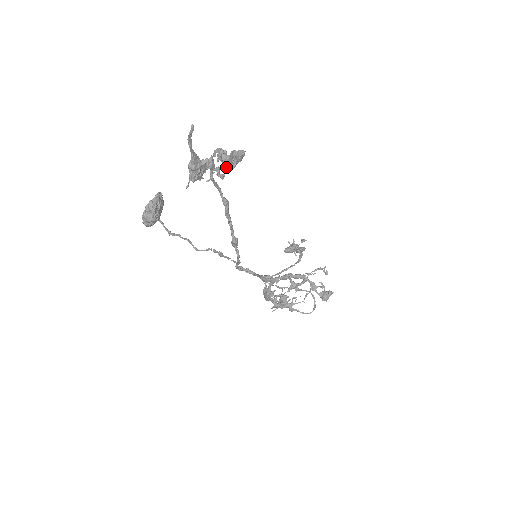
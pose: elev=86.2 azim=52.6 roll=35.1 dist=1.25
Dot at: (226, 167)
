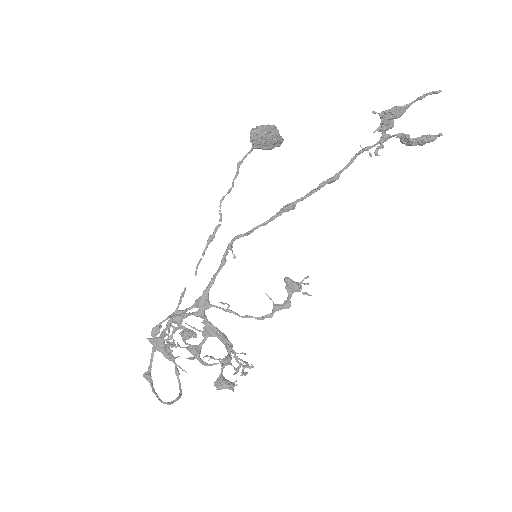
Dot at: (407, 137)
